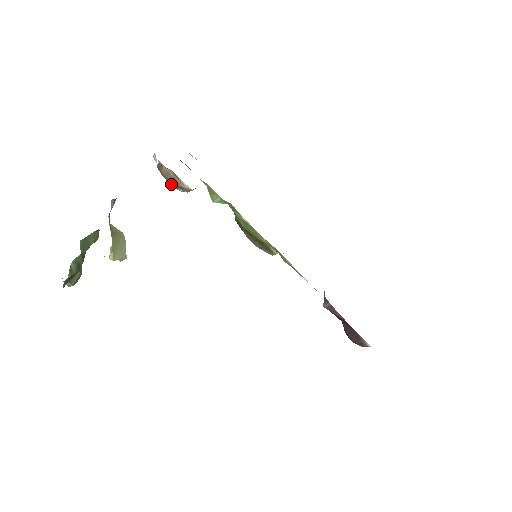
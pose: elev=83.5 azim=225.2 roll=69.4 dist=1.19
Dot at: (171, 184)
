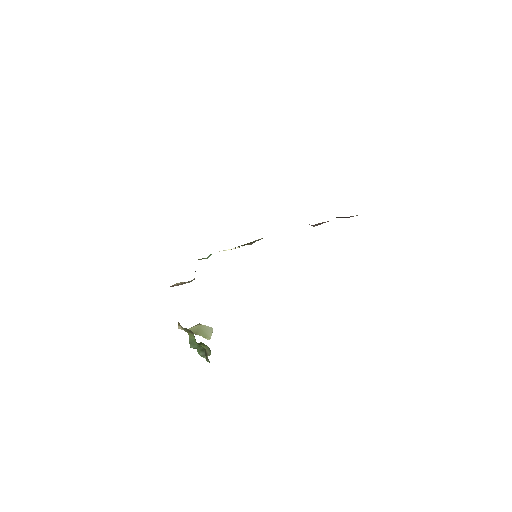
Dot at: occluded
